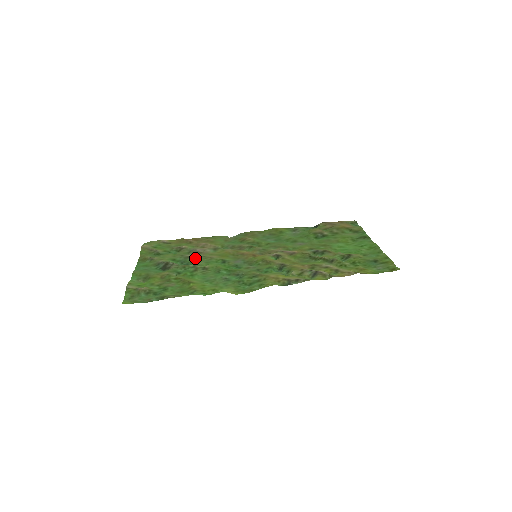
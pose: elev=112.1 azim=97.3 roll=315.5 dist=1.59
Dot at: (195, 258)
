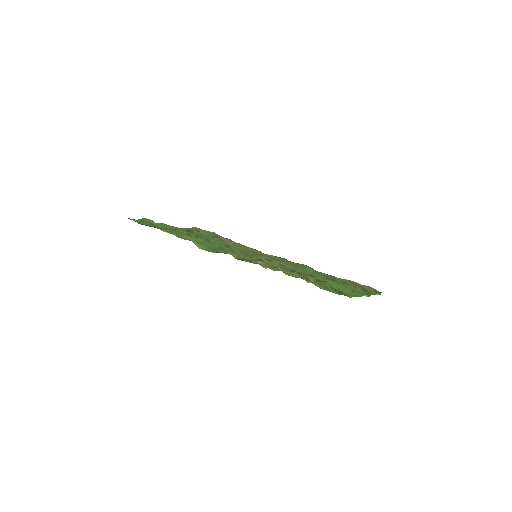
Dot at: occluded
